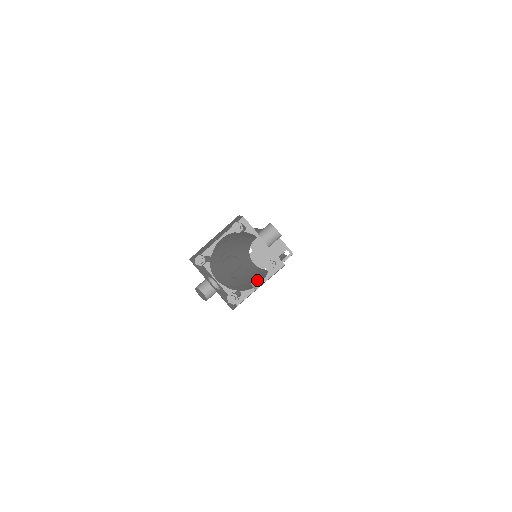
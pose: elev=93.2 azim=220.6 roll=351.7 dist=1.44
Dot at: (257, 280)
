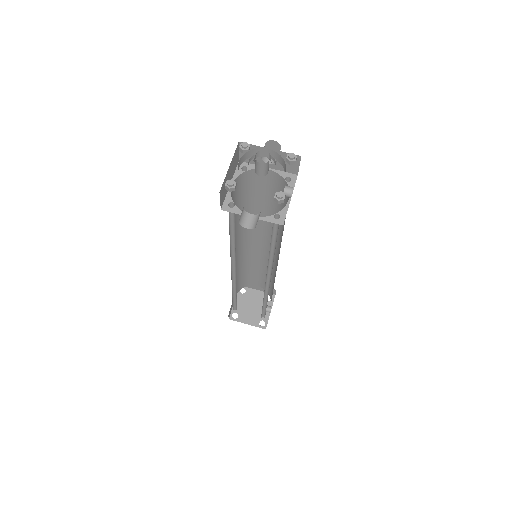
Dot at: (287, 186)
